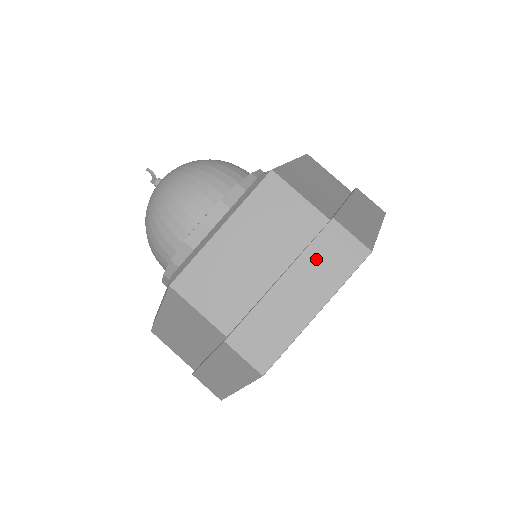
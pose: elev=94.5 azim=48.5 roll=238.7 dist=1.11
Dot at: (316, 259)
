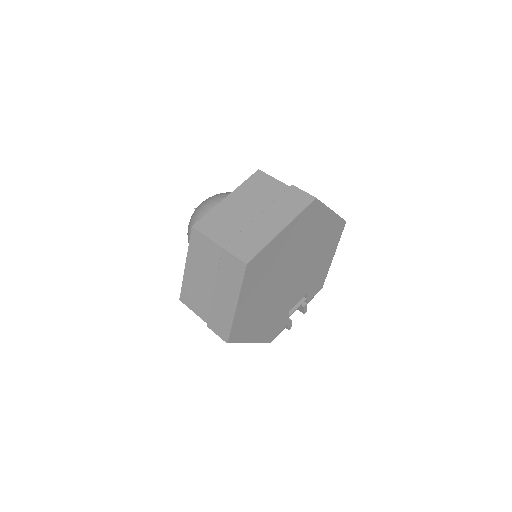
Dot at: occluded
